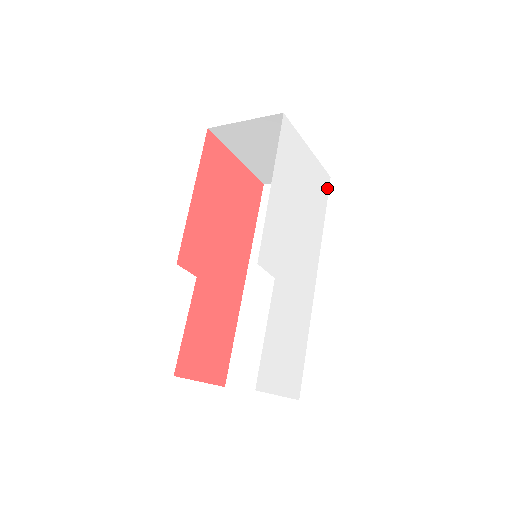
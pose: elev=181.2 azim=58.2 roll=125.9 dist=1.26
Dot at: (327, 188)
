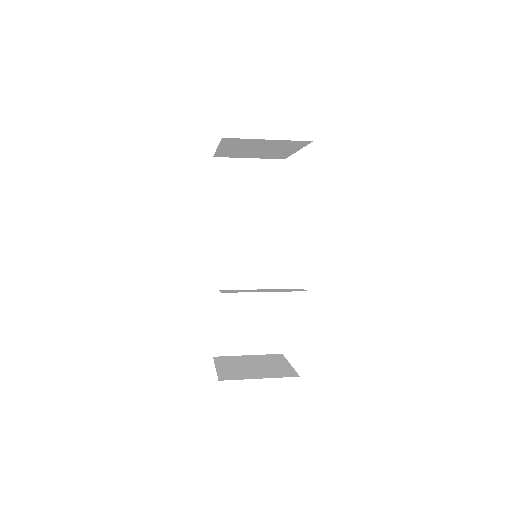
Dot at: occluded
